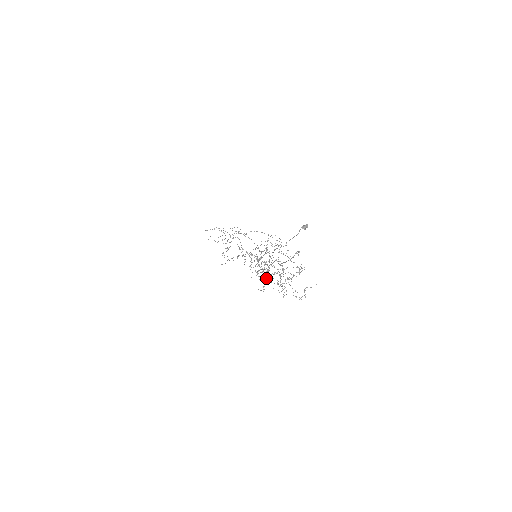
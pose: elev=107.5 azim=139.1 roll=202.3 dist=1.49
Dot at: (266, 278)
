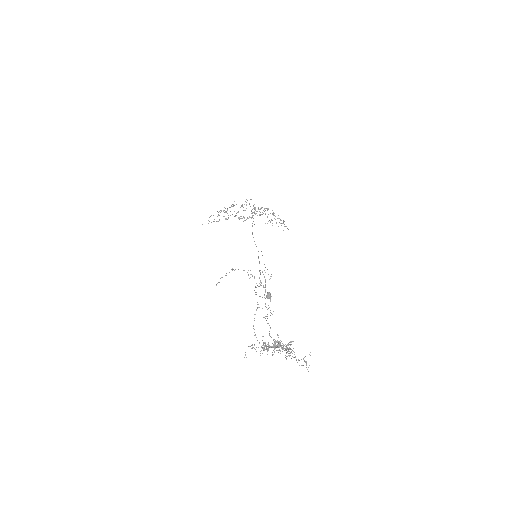
Dot at: occluded
